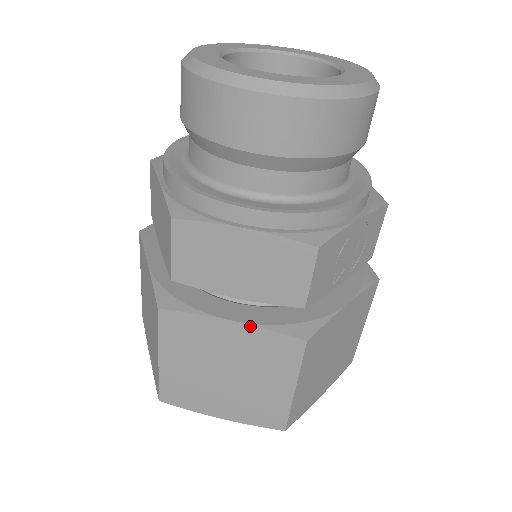
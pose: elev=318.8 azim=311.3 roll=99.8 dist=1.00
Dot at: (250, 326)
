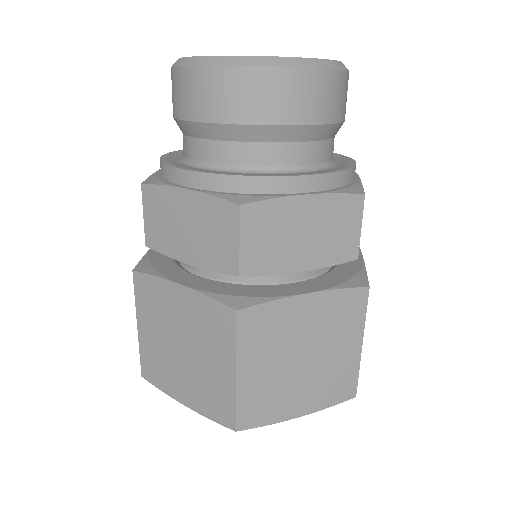
Dot at: (323, 292)
